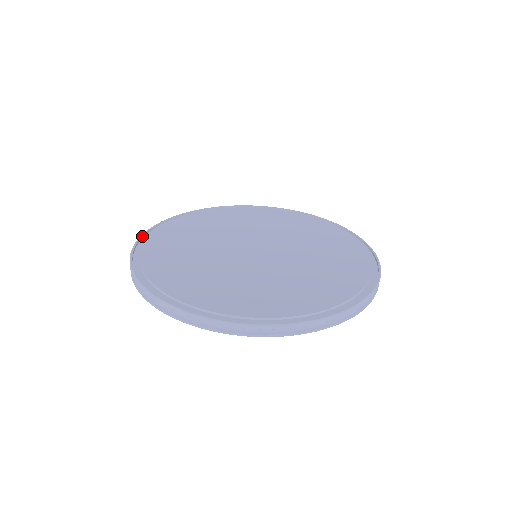
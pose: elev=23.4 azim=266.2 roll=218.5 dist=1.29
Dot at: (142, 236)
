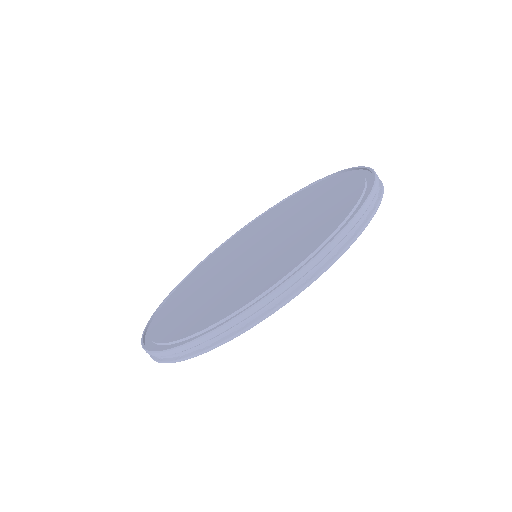
Dot at: (193, 270)
